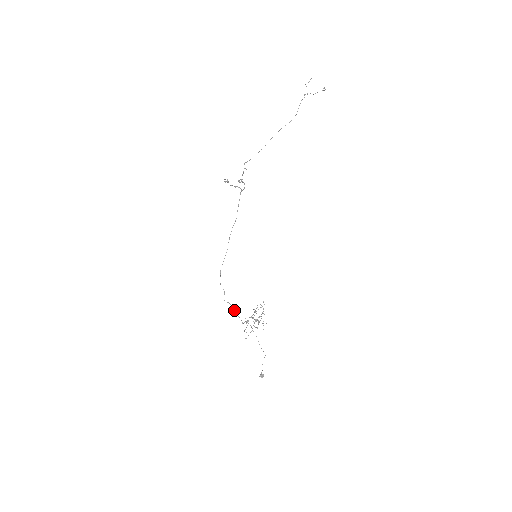
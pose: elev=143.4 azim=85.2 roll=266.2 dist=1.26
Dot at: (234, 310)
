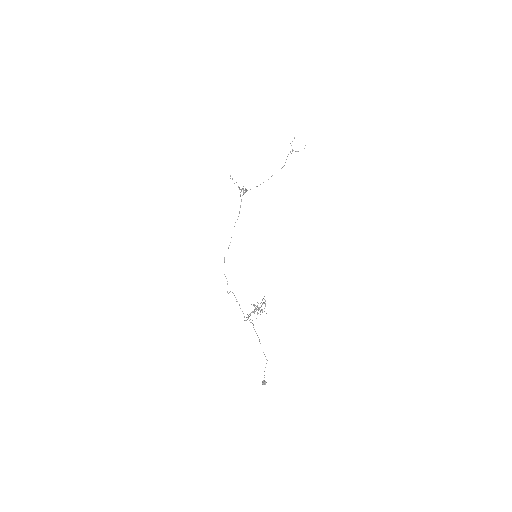
Dot at: occluded
